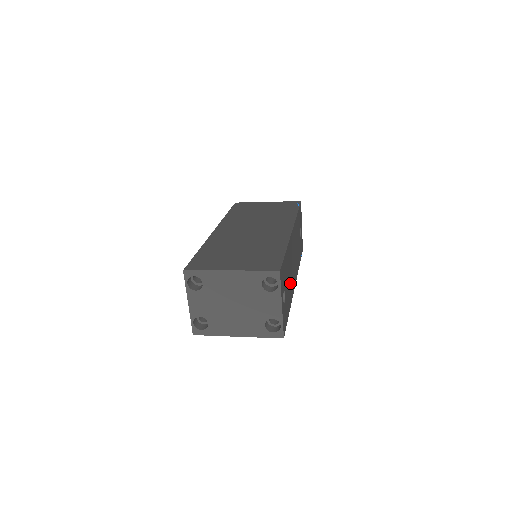
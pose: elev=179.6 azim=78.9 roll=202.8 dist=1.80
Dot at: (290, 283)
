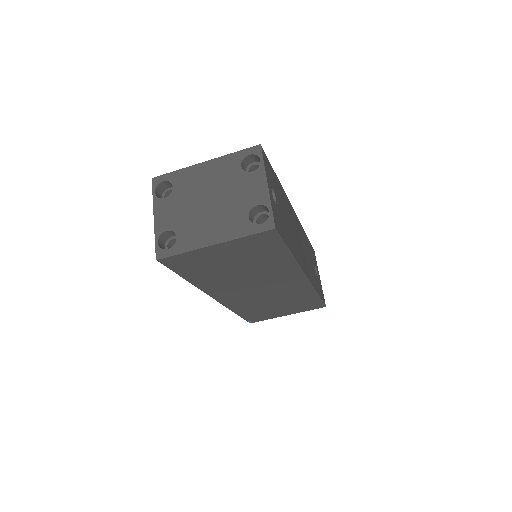
Dot at: (291, 235)
